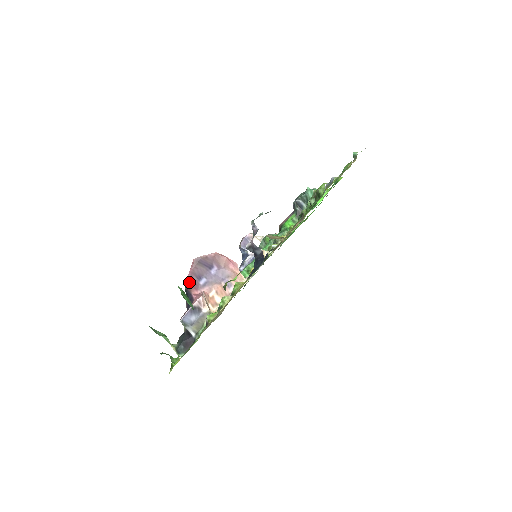
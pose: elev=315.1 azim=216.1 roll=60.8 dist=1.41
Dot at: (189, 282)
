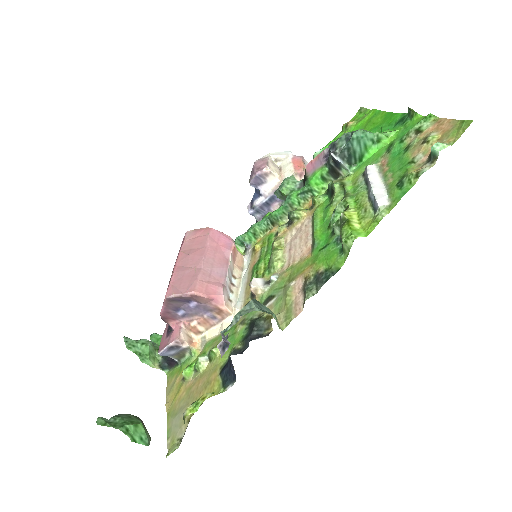
Dot at: (164, 315)
